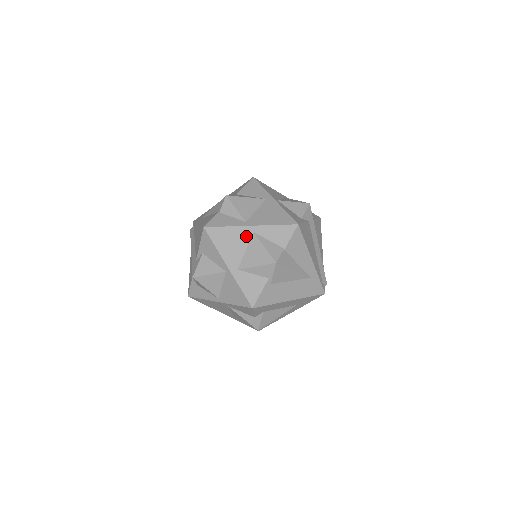
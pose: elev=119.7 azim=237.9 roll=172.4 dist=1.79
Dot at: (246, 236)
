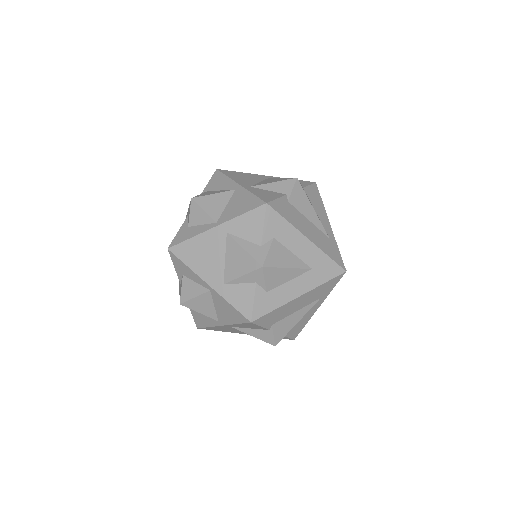
Dot at: (261, 178)
